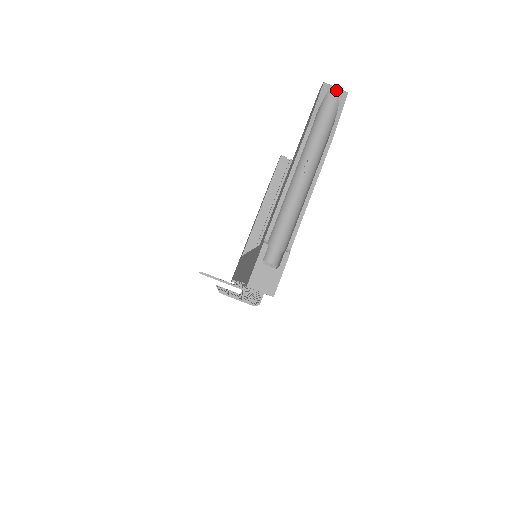
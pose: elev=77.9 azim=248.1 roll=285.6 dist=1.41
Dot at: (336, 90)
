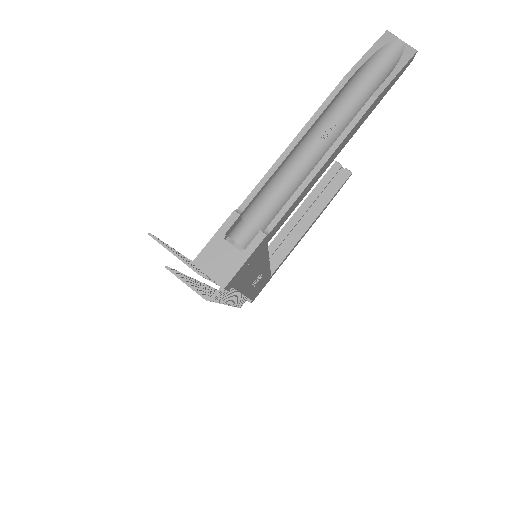
Dot at: (401, 44)
